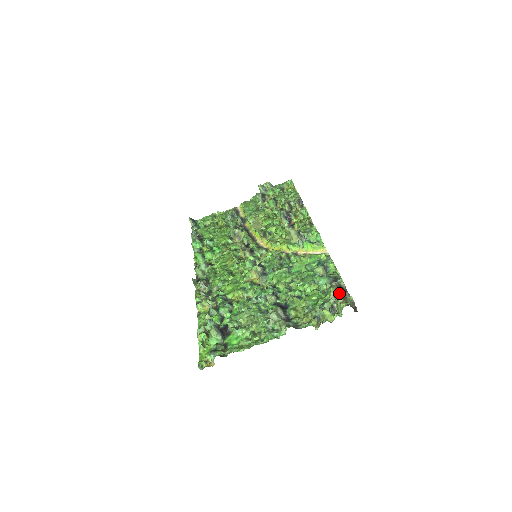
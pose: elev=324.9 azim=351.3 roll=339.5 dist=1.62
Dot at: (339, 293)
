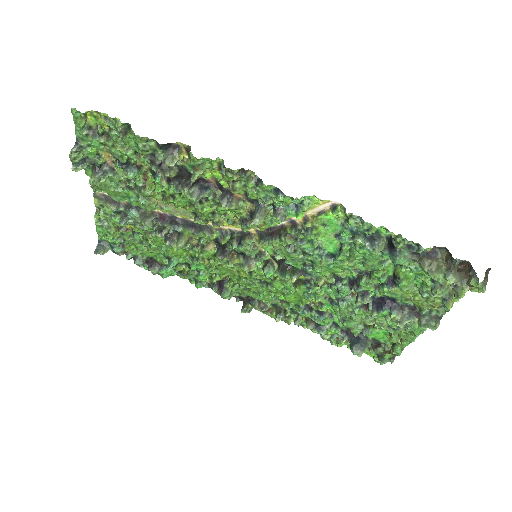
Dot at: (454, 282)
